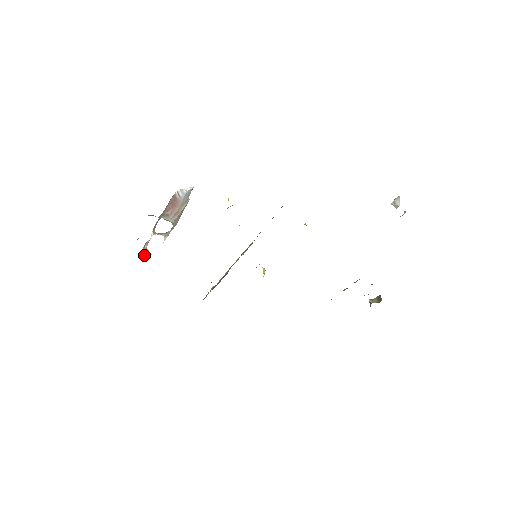
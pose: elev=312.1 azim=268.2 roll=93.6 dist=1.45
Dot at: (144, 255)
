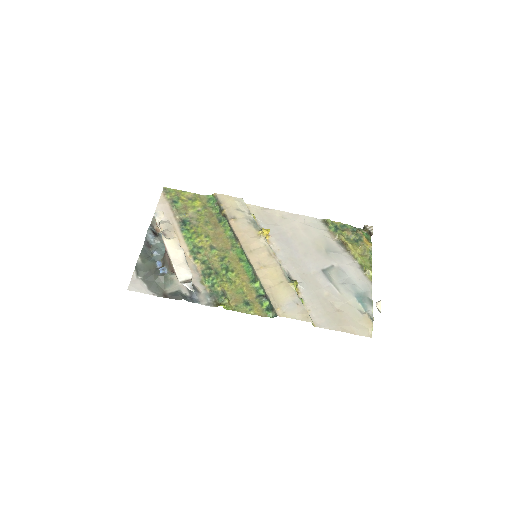
Dot at: (157, 213)
